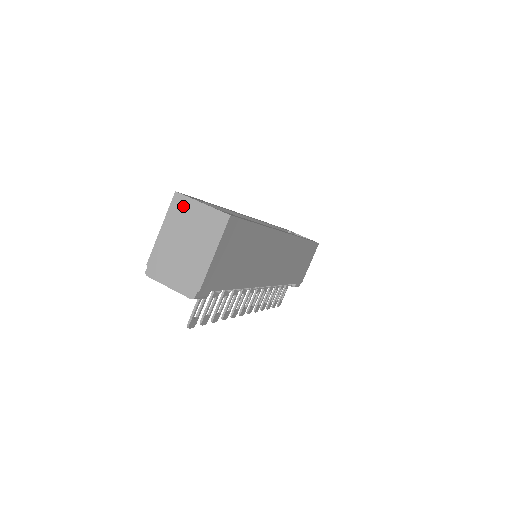
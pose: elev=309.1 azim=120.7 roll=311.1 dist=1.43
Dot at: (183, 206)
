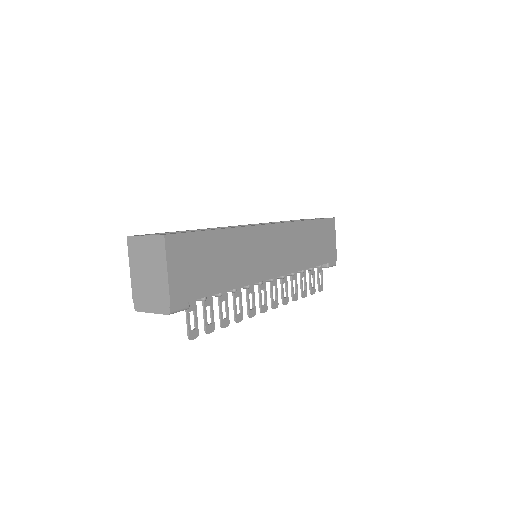
Dot at: (135, 245)
